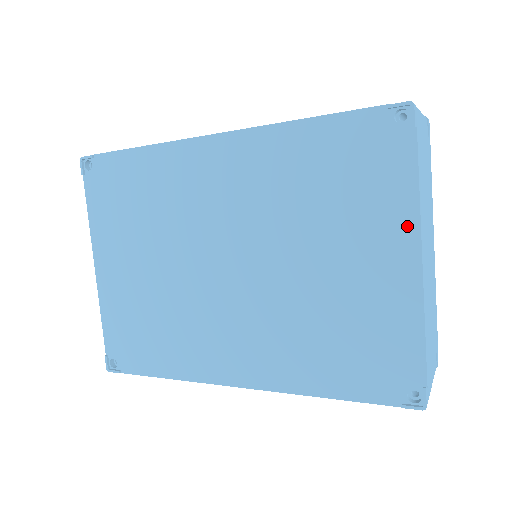
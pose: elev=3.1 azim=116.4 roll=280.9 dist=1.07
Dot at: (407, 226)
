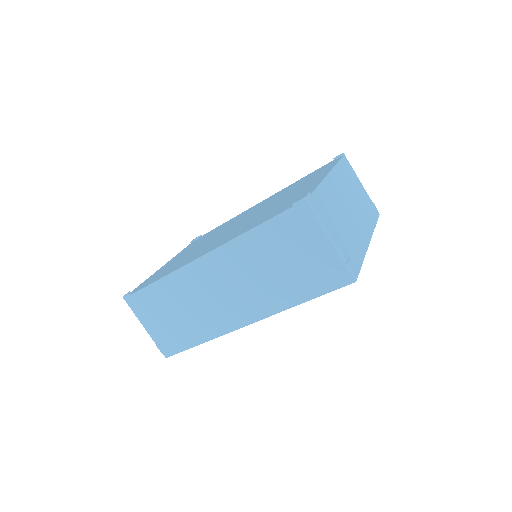
Dot at: occluded
